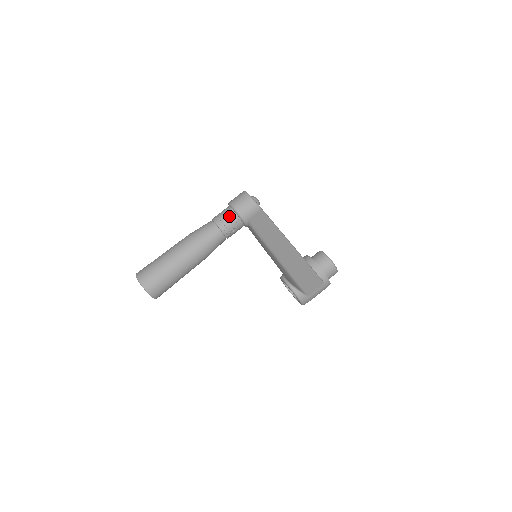
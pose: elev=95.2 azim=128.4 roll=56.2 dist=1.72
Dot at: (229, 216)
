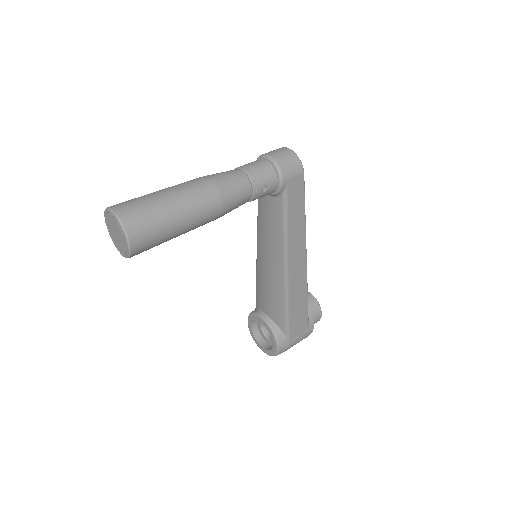
Dot at: (264, 167)
